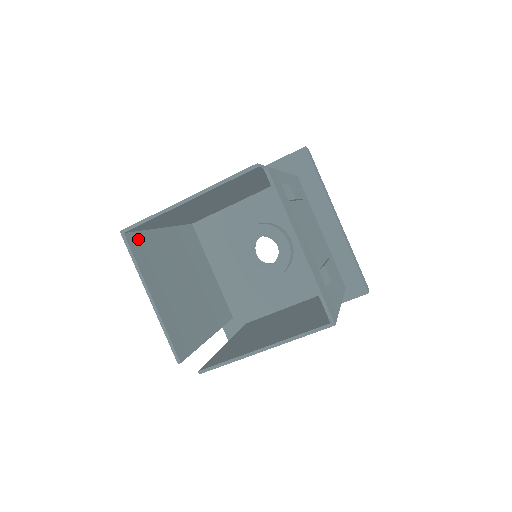
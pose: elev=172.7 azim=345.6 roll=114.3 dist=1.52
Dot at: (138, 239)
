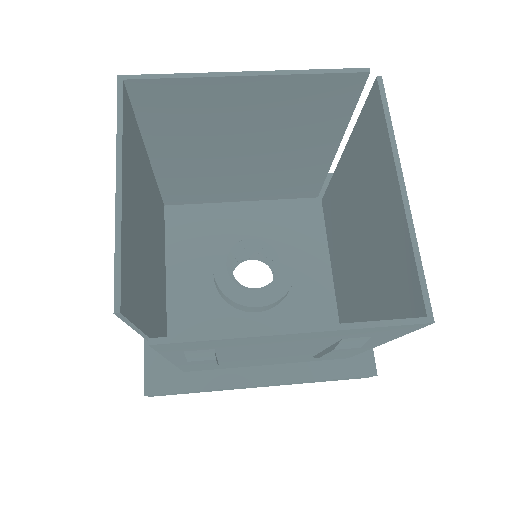
Dot at: (130, 114)
